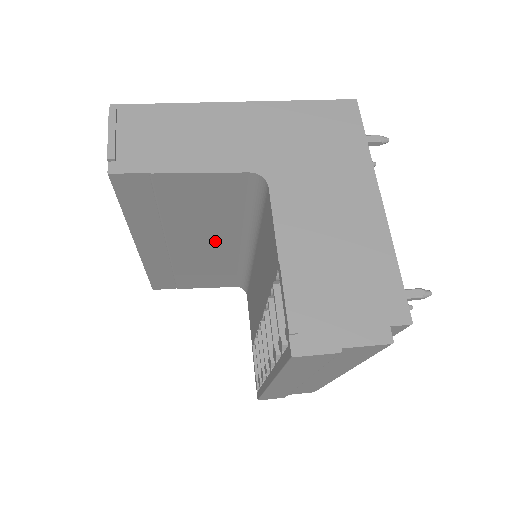
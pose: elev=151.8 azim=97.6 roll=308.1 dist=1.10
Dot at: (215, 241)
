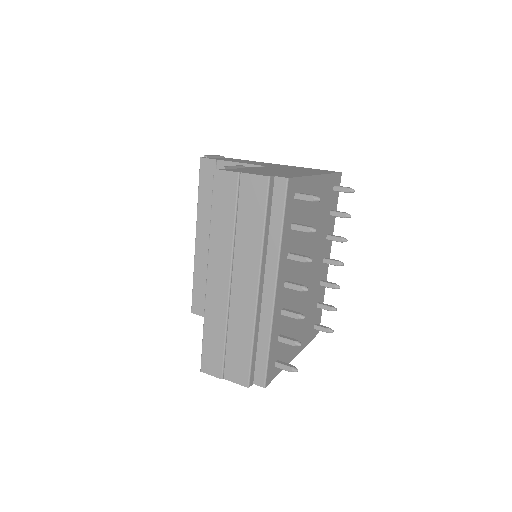
Dot at: occluded
